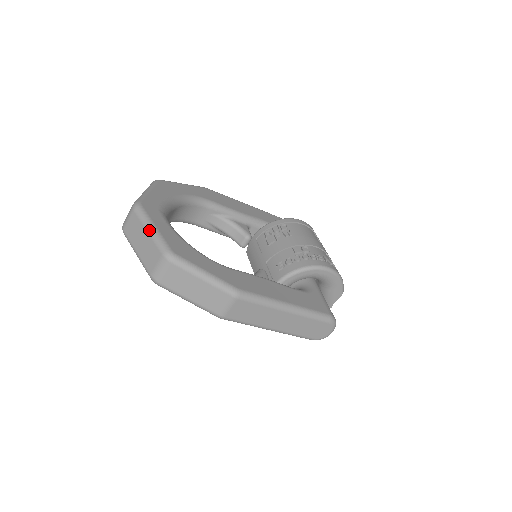
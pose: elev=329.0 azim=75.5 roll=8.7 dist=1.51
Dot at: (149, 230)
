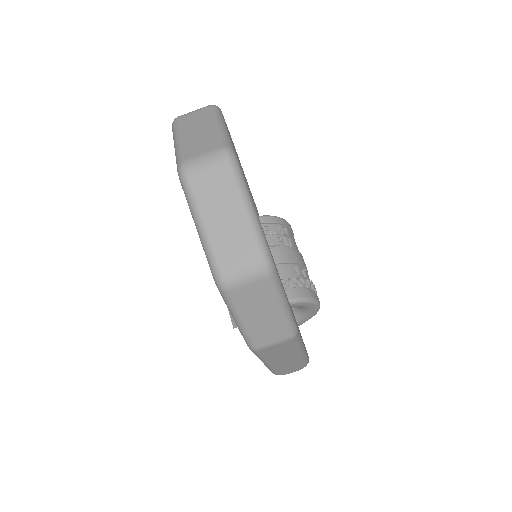
Dot at: (248, 210)
